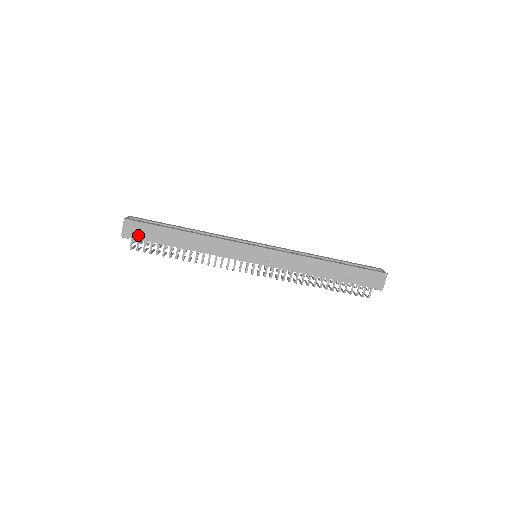
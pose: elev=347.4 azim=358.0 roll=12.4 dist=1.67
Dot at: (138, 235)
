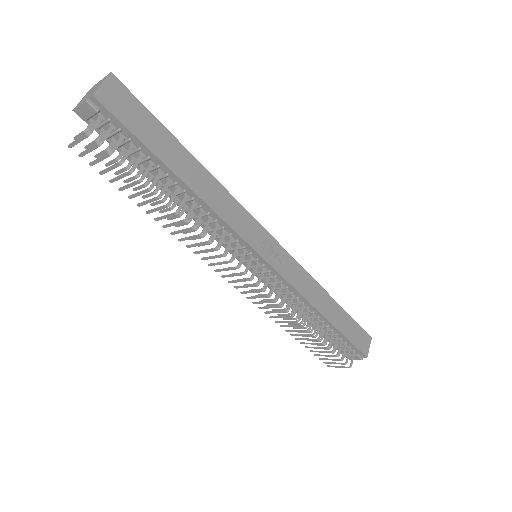
Dot at: (123, 115)
